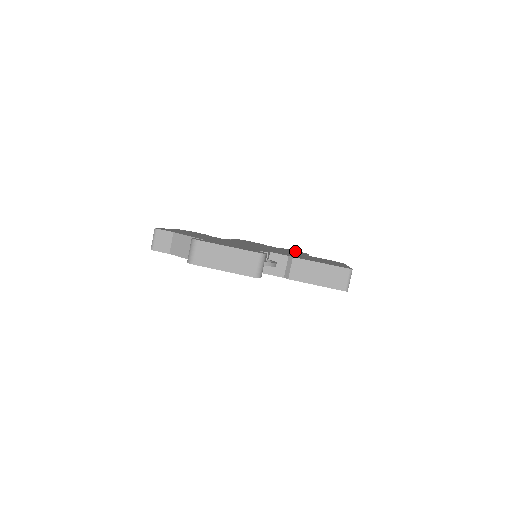
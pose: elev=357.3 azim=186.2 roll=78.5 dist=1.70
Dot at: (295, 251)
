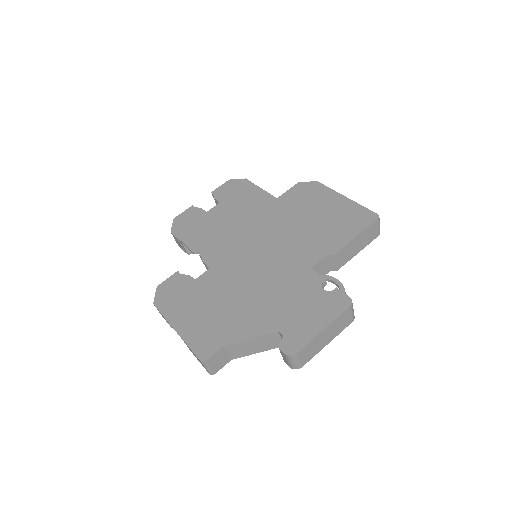
Dot at: (238, 190)
